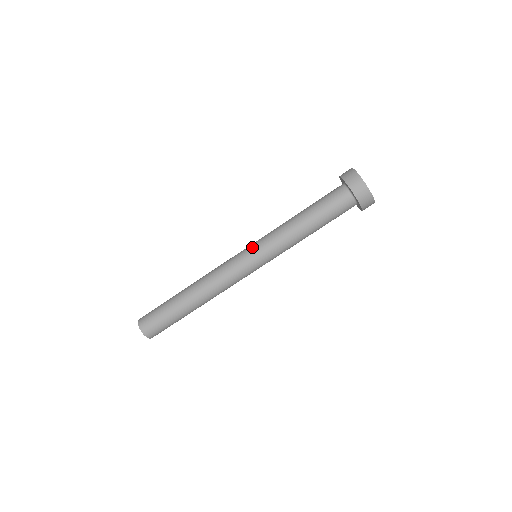
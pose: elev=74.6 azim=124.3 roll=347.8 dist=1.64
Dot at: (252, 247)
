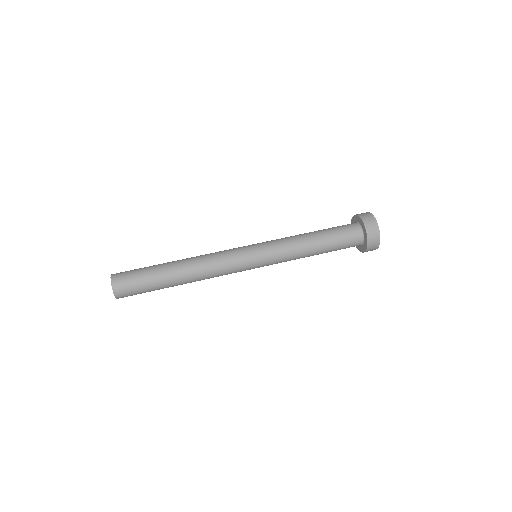
Dot at: occluded
